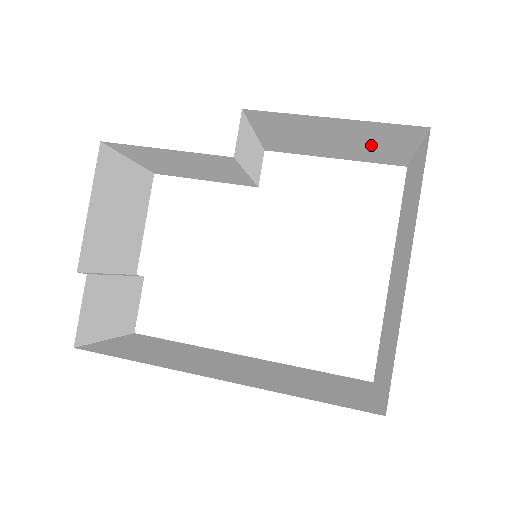
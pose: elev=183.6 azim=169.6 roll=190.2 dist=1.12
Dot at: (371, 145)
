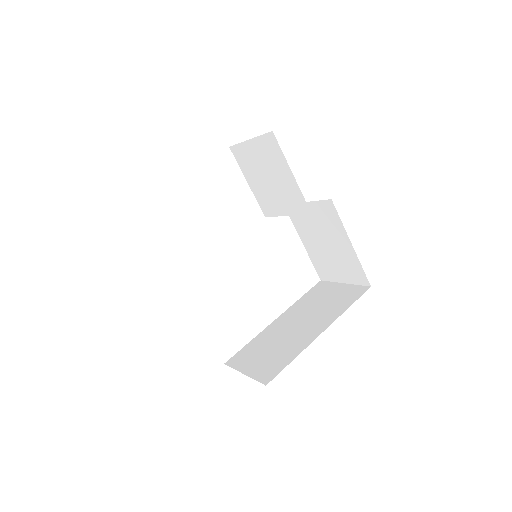
Dot at: (334, 262)
